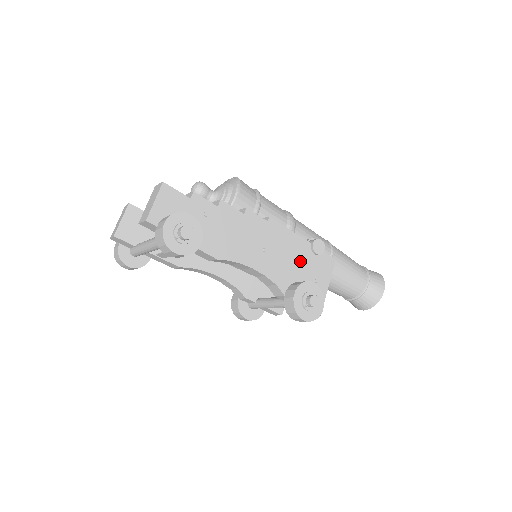
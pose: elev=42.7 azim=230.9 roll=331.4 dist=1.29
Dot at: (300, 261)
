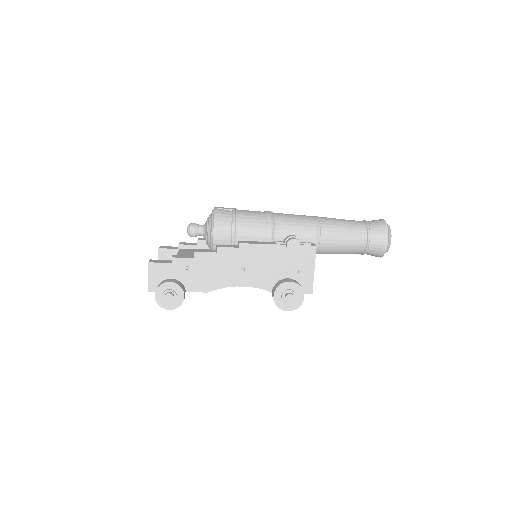
Dot at: (279, 263)
